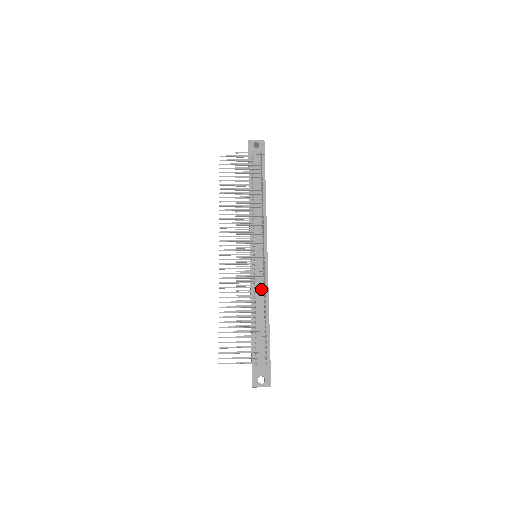
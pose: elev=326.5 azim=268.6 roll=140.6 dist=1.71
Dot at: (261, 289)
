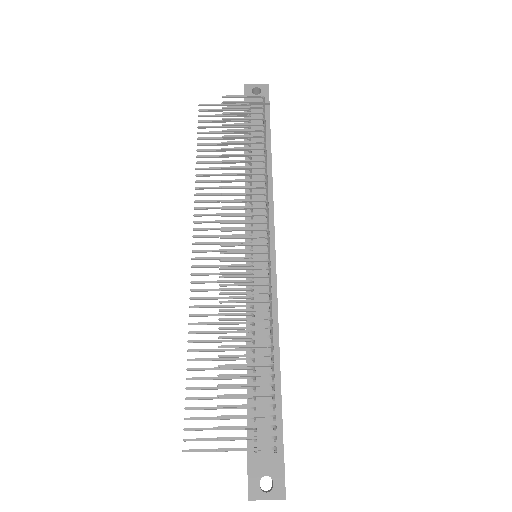
Dot at: occluded
